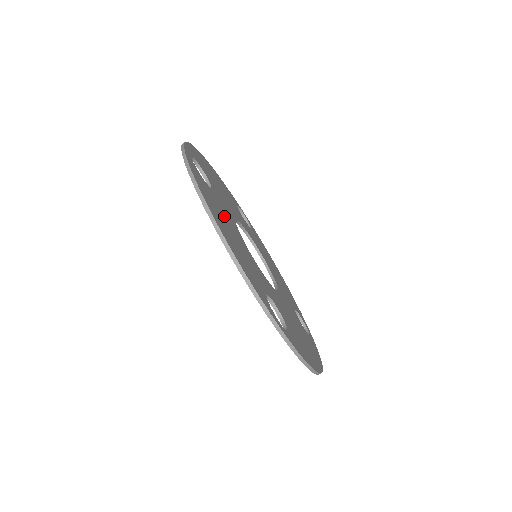
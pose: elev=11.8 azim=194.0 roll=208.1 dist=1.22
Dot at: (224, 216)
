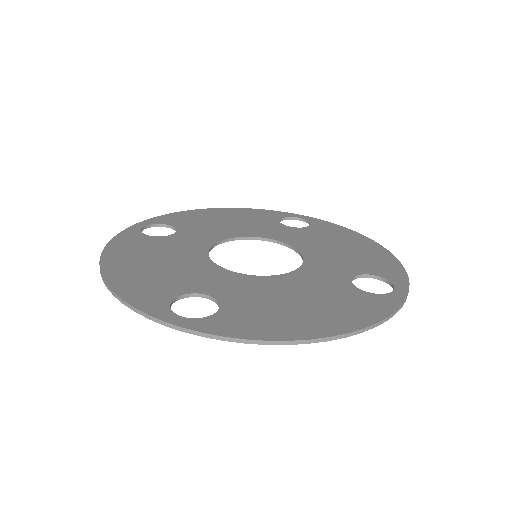
Dot at: (266, 301)
